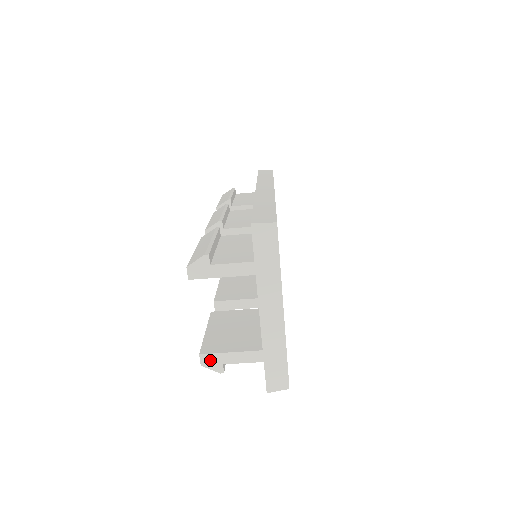
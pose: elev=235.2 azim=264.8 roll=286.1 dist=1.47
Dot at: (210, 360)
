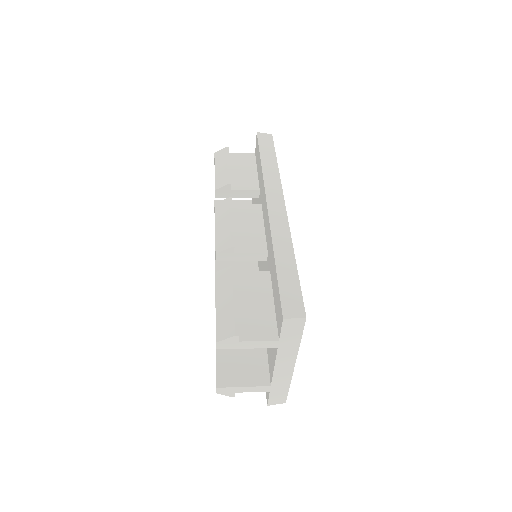
Dot at: (225, 391)
